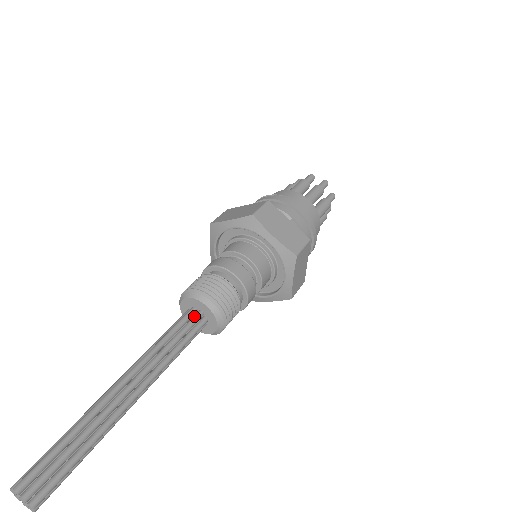
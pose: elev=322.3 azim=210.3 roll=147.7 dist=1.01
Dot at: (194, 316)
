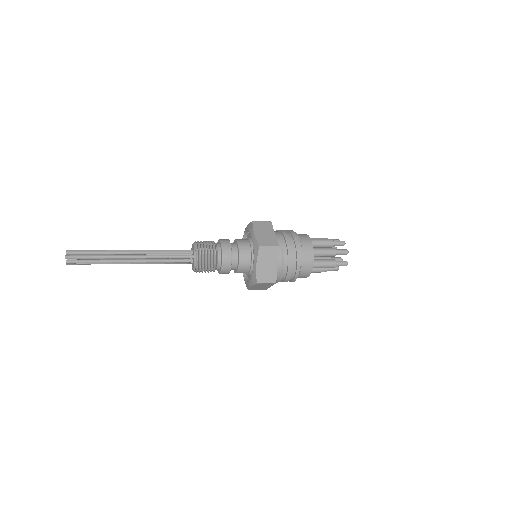
Dot at: occluded
